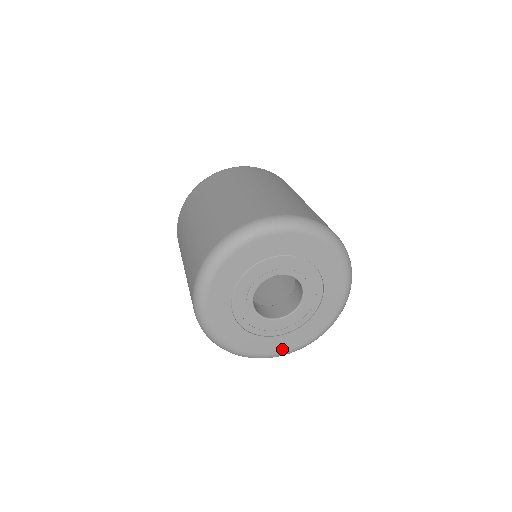
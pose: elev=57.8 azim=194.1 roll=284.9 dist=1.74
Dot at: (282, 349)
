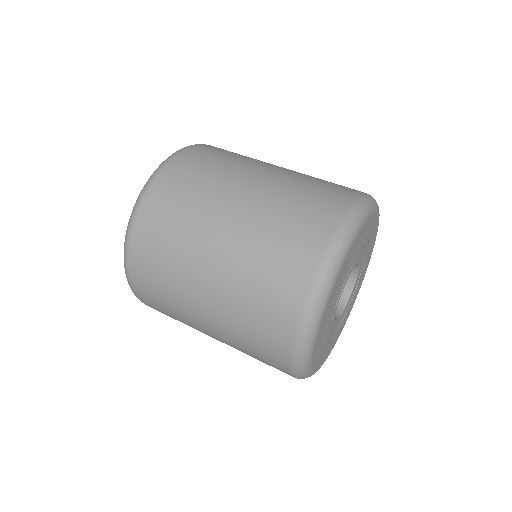
Dot at: (319, 365)
